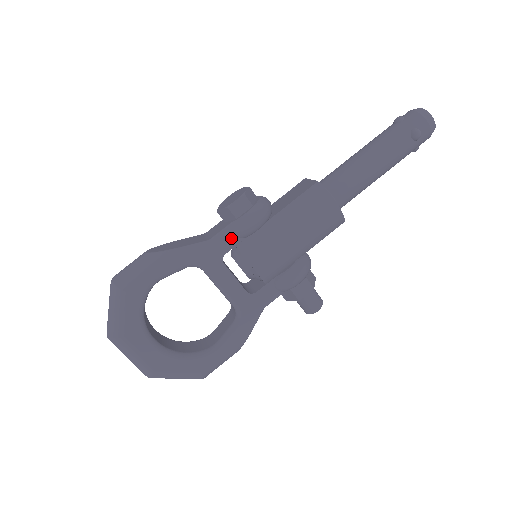
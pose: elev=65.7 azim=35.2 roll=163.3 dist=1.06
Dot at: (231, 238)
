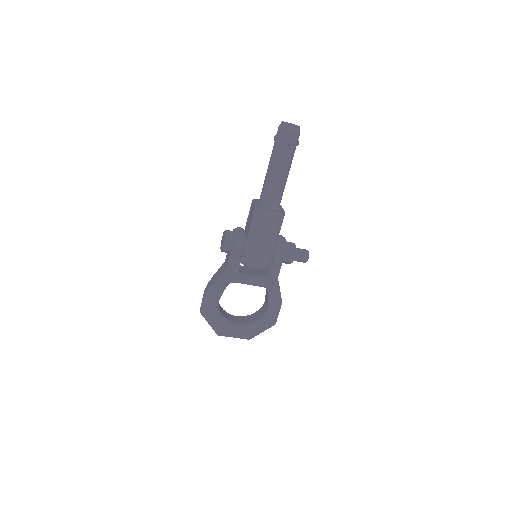
Dot at: (235, 261)
